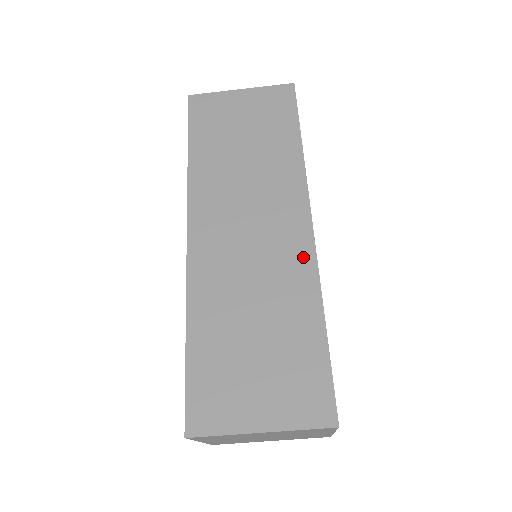
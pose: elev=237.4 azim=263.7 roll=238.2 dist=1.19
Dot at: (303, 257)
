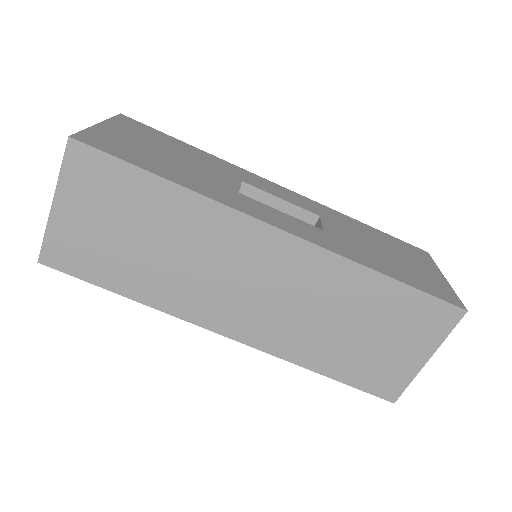
Dot at: (312, 258)
